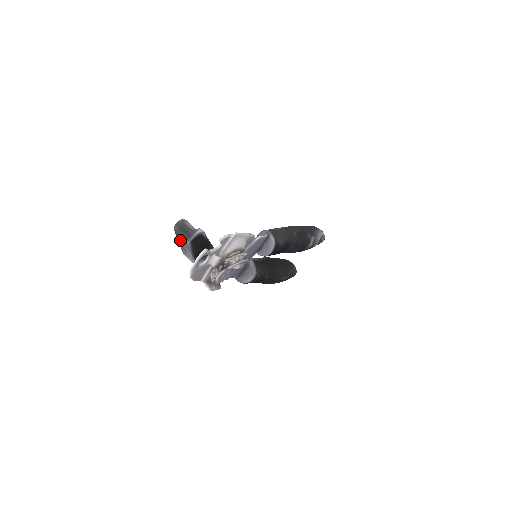
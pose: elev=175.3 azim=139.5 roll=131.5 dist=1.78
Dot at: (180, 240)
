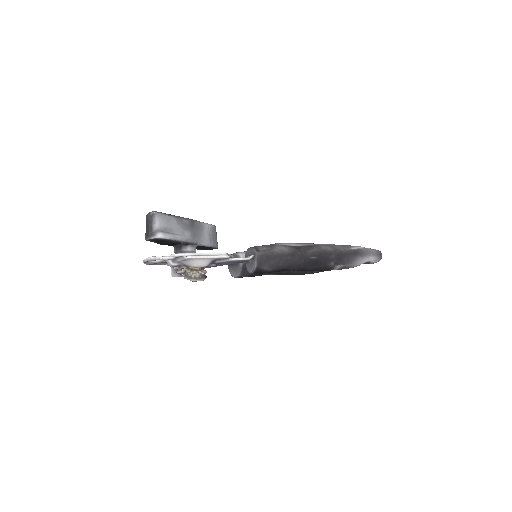
Dot at: occluded
